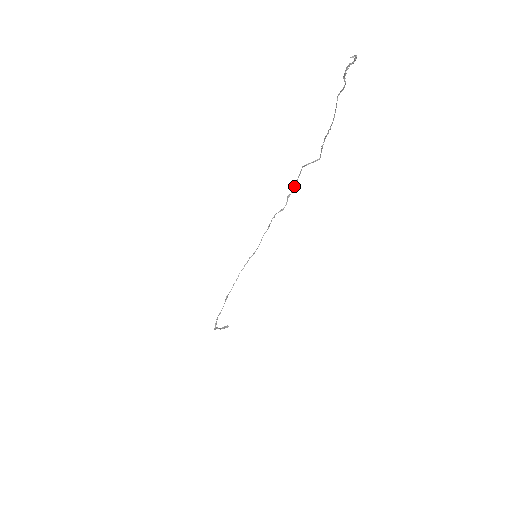
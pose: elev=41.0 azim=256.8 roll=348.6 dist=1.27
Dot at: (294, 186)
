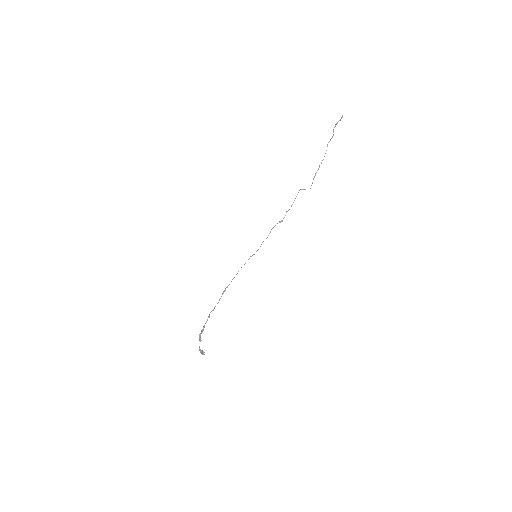
Dot at: (291, 206)
